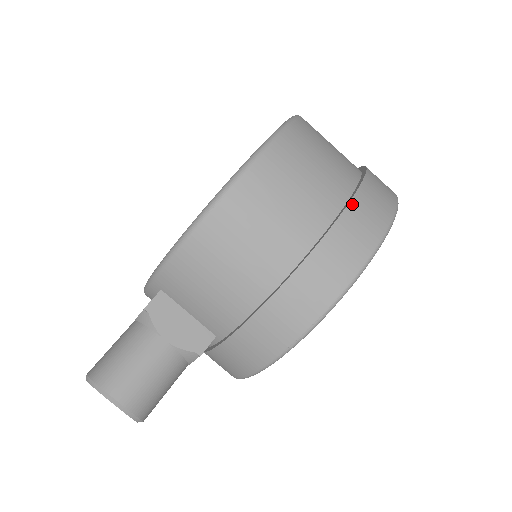
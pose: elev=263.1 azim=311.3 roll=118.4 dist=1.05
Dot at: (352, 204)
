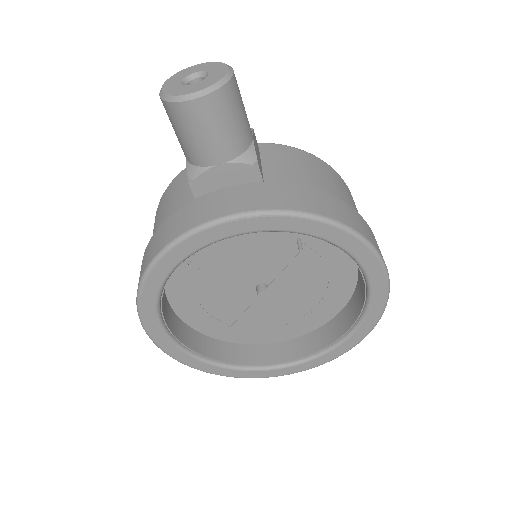
Dot at: occluded
